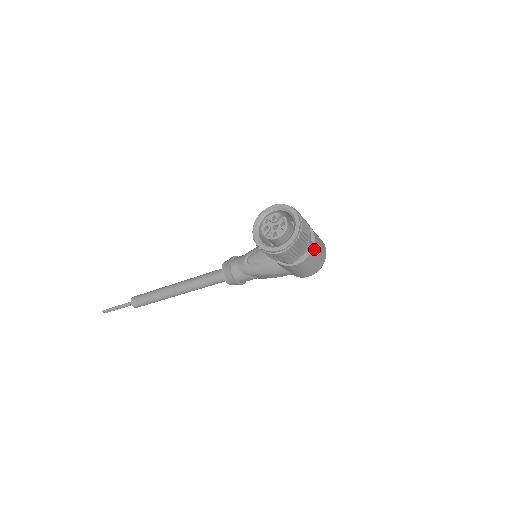
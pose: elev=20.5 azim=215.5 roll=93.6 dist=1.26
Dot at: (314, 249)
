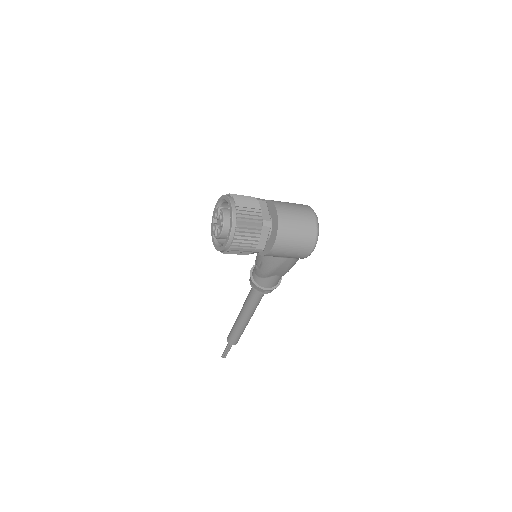
Dot at: (281, 224)
